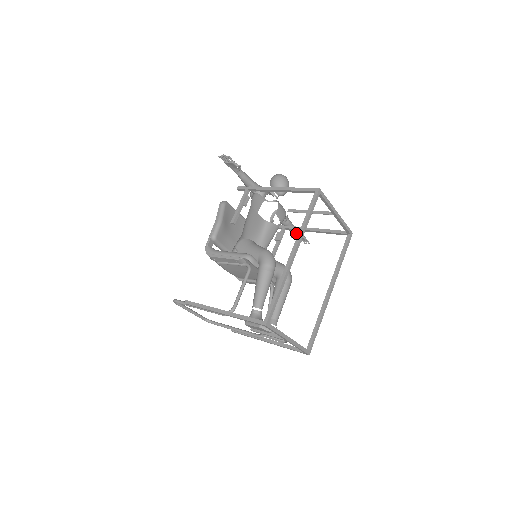
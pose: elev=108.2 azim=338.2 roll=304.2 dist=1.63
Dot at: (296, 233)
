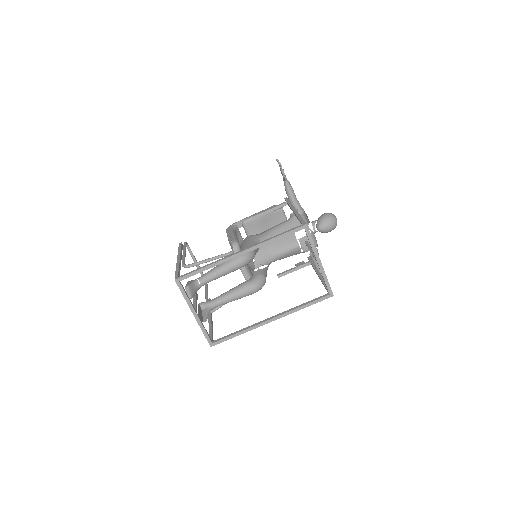
Dot at: occluded
